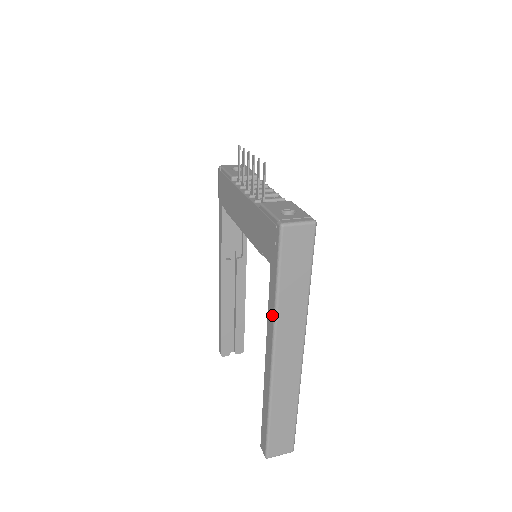
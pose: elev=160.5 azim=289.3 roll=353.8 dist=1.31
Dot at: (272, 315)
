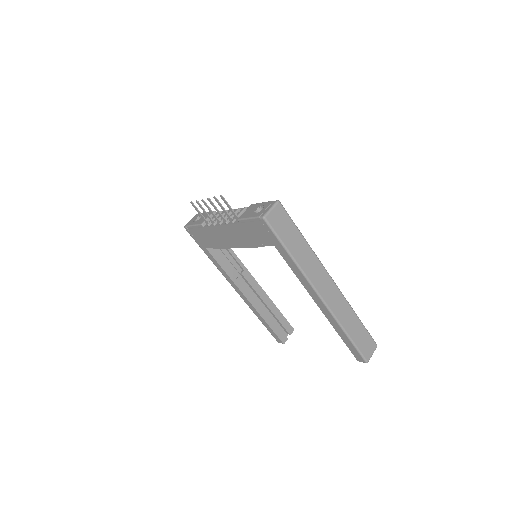
Dot at: (299, 273)
